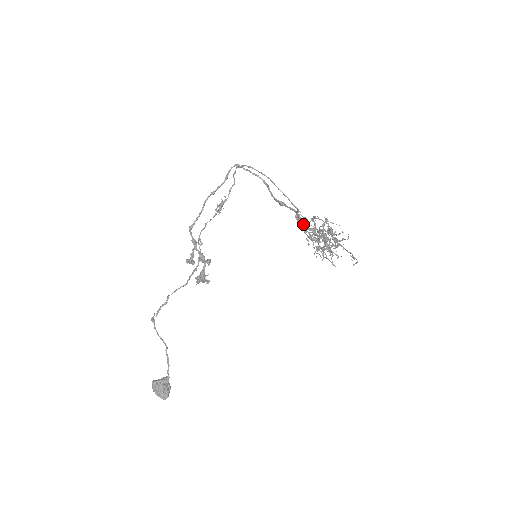
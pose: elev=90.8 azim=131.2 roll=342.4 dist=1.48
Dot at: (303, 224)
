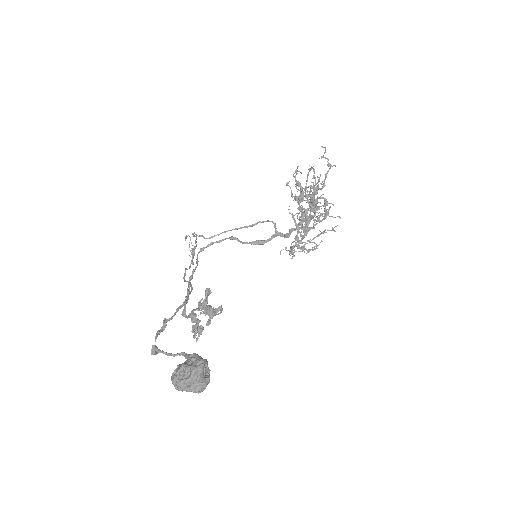
Dot at: (289, 230)
